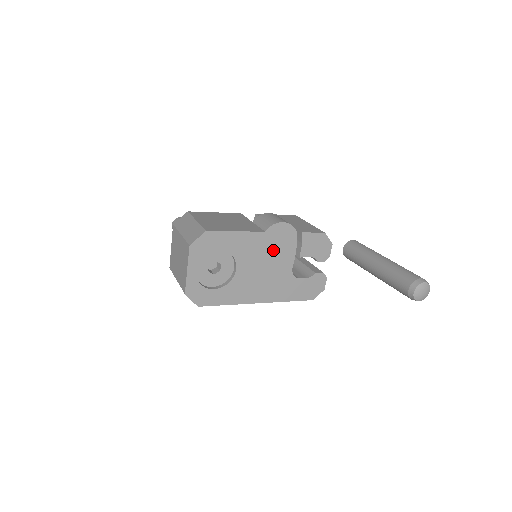
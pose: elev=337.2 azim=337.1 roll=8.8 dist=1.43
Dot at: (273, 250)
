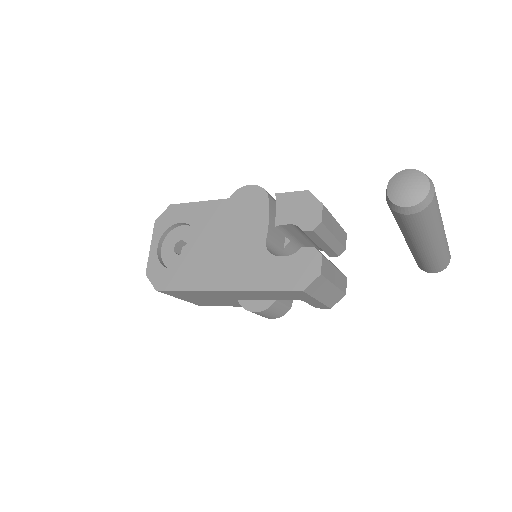
Dot at: (239, 219)
